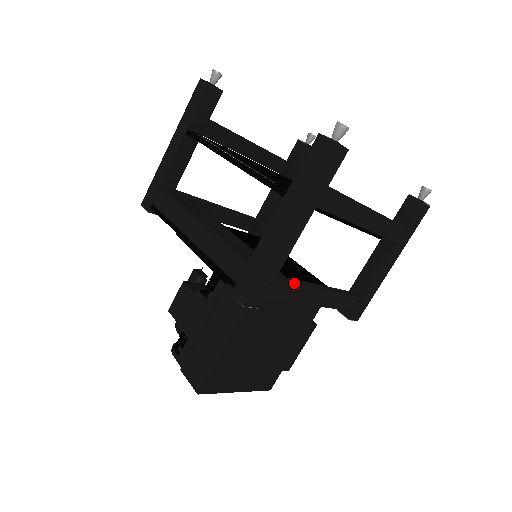
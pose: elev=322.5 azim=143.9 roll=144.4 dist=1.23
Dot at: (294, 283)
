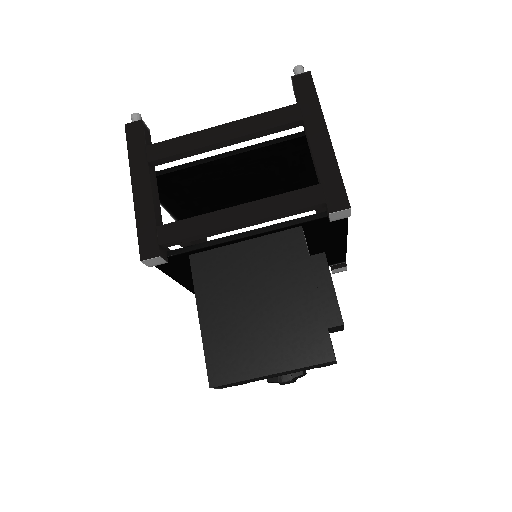
Dot at: (184, 219)
